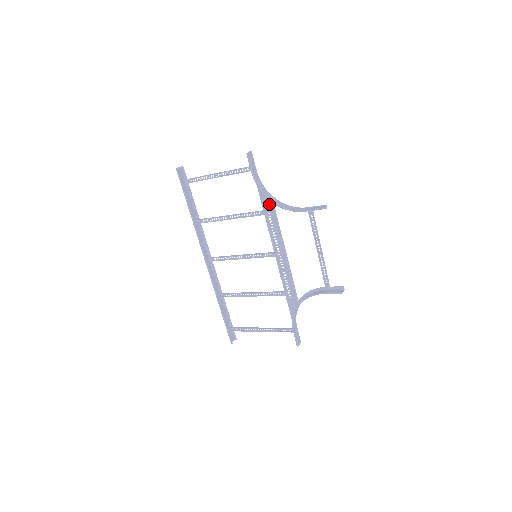
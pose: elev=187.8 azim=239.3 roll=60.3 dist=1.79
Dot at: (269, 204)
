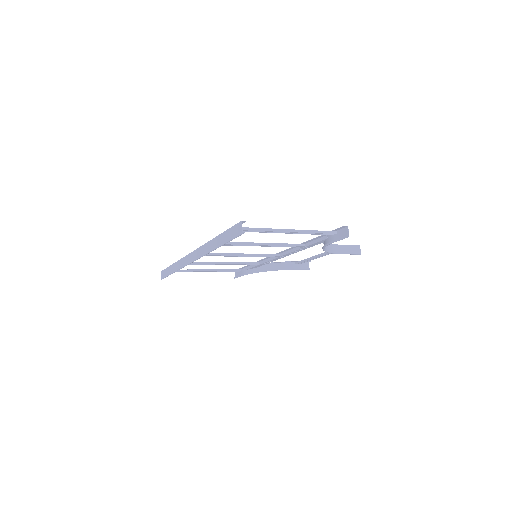
Dot at: occluded
